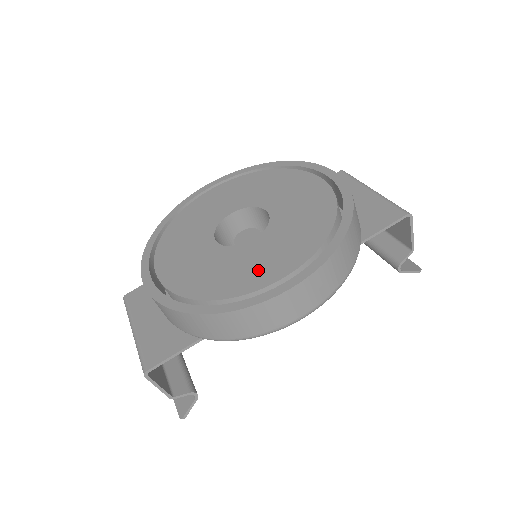
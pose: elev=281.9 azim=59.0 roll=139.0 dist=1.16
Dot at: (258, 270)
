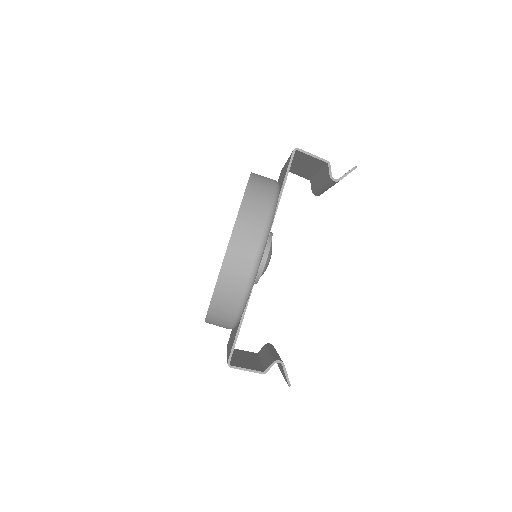
Dot at: occluded
